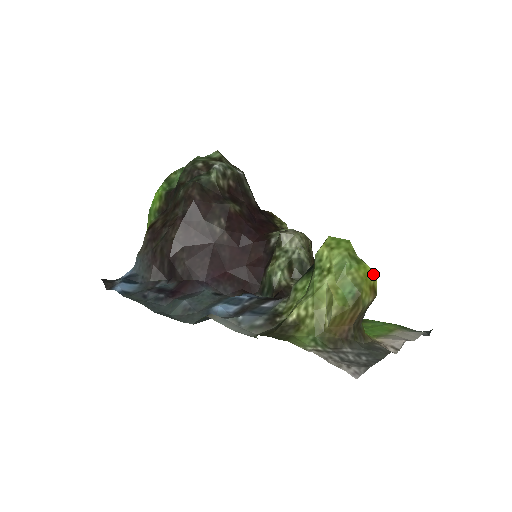
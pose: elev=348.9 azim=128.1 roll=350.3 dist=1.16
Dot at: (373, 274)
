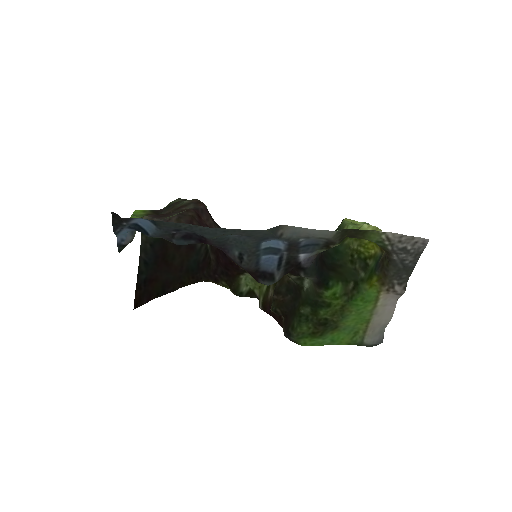
Dot at: (375, 244)
